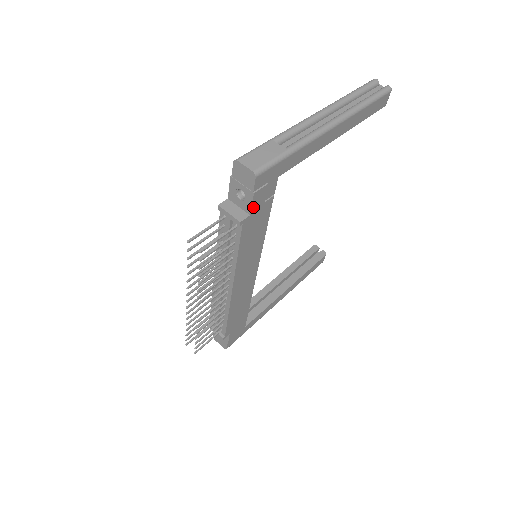
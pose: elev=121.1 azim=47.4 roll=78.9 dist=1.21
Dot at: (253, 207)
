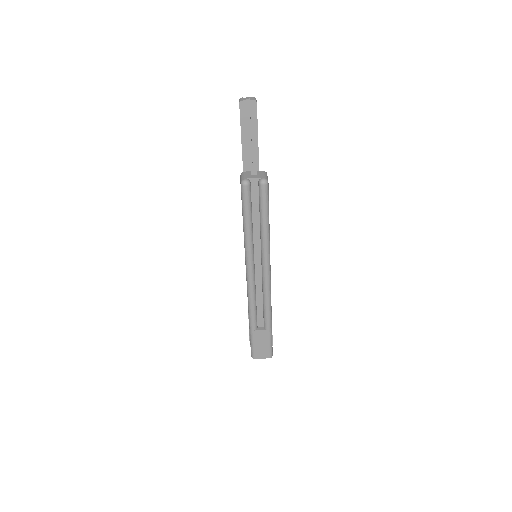
Dot at: occluded
